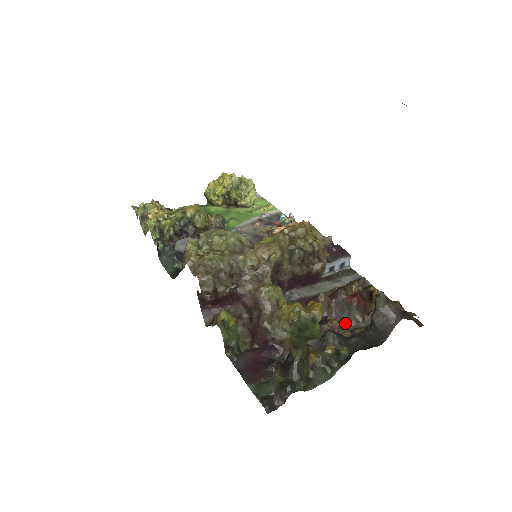
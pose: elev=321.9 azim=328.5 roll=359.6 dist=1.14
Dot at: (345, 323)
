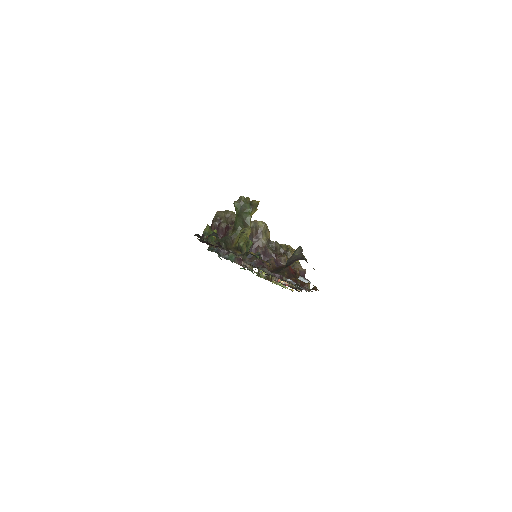
Dot at: (274, 272)
